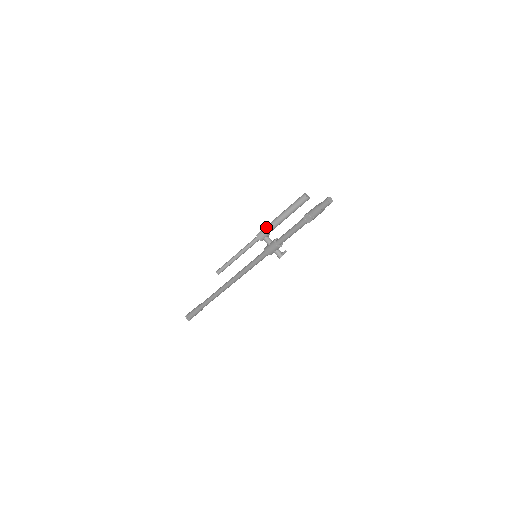
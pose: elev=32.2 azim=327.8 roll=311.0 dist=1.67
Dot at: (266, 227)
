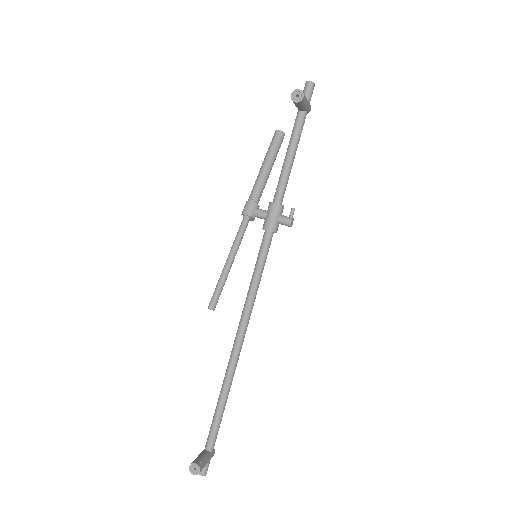
Dot at: (249, 196)
